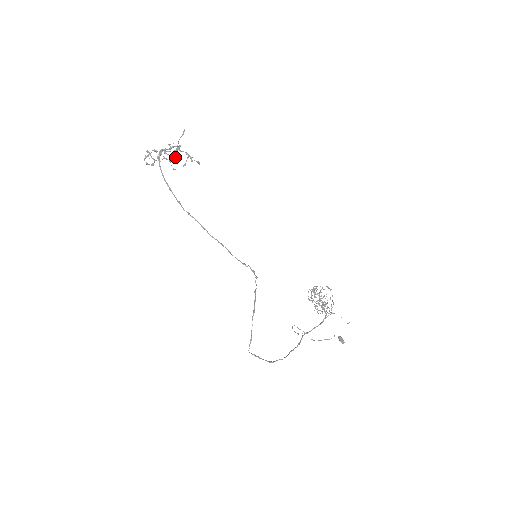
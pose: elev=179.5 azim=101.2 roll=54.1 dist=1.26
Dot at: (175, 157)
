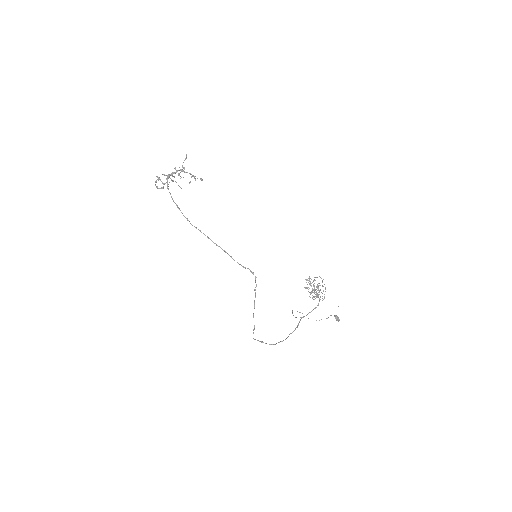
Dot at: (181, 177)
